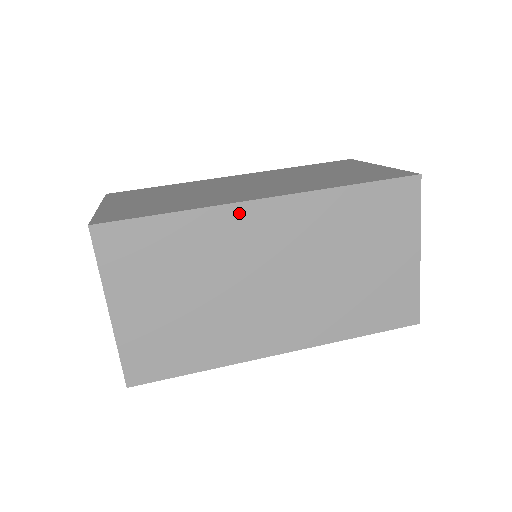
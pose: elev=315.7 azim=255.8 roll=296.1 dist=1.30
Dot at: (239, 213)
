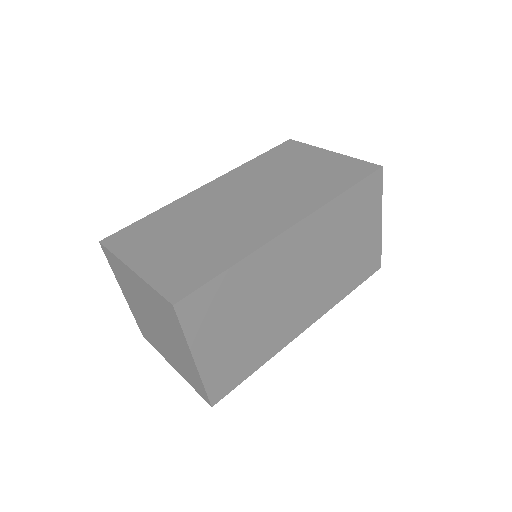
Dot at: (277, 245)
